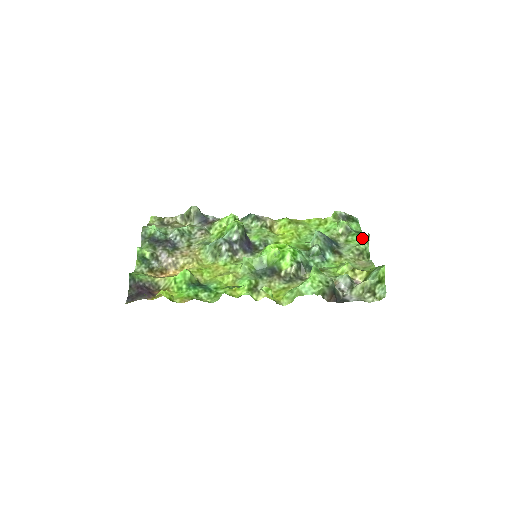
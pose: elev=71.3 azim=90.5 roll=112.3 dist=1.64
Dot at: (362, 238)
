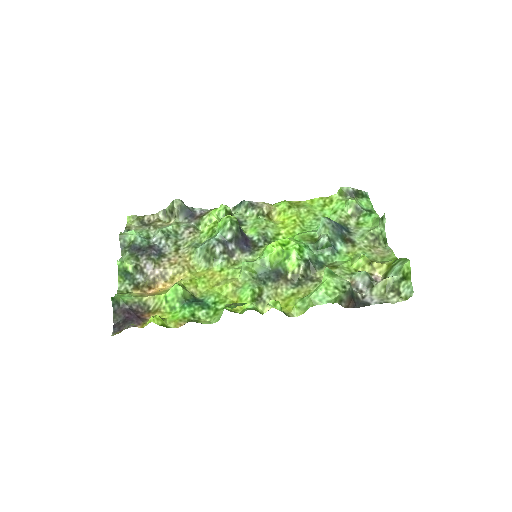
Dot at: (376, 219)
